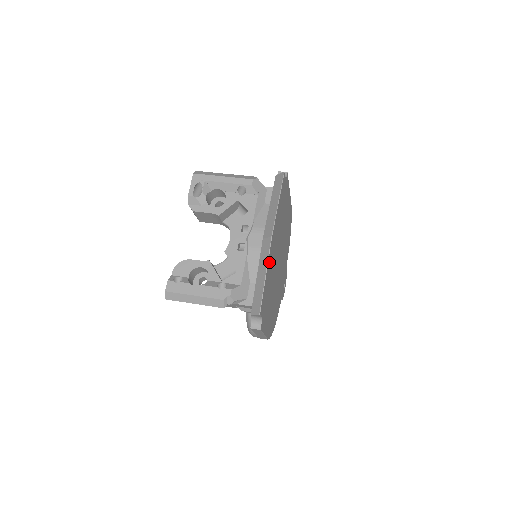
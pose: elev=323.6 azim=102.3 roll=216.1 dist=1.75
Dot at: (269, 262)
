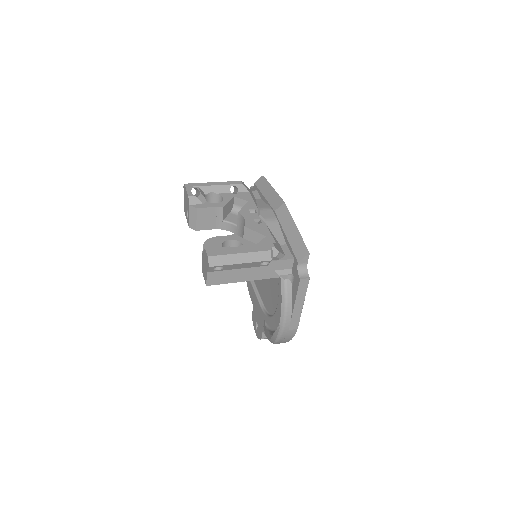
Dot at: occluded
